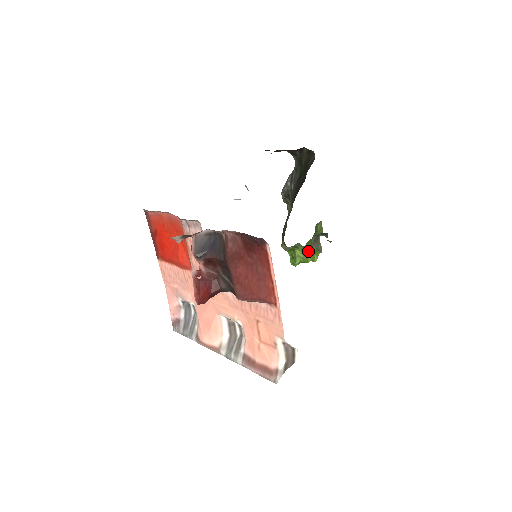
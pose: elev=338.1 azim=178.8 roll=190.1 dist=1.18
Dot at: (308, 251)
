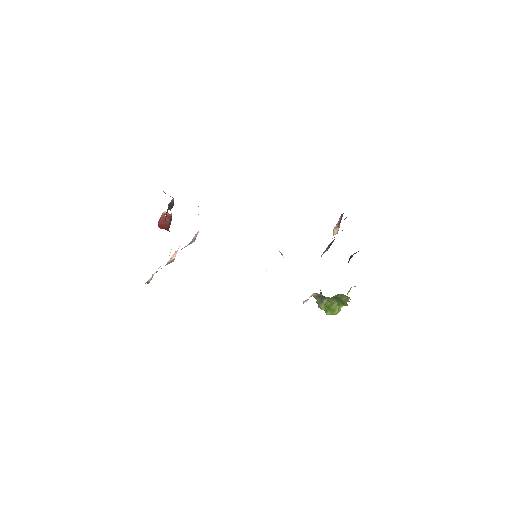
Dot at: (326, 303)
